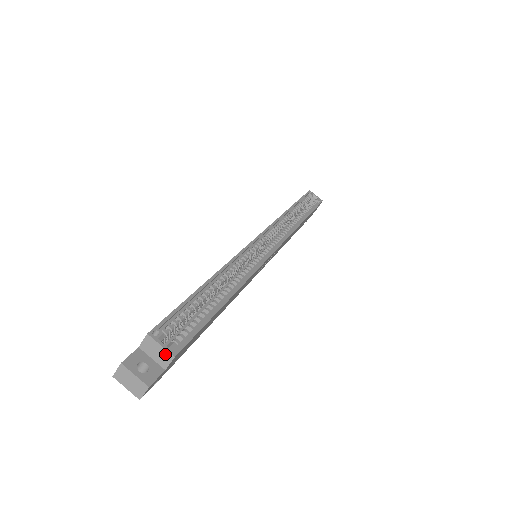
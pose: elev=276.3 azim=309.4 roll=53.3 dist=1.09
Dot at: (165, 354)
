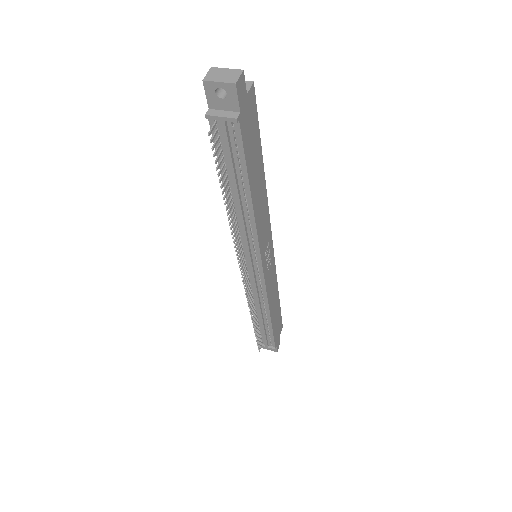
Dot at: occluded
